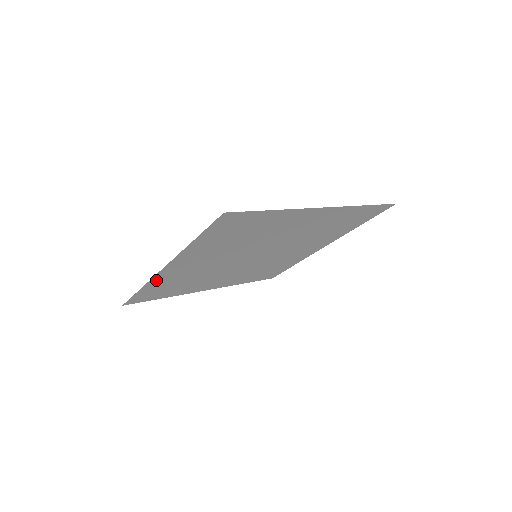
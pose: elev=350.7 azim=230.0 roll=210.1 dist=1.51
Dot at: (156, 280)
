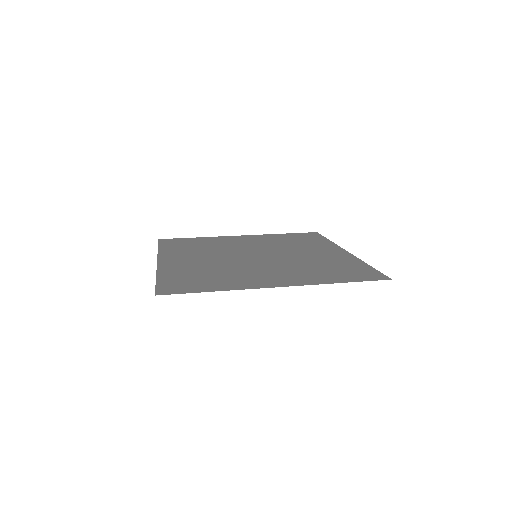
Dot at: (165, 253)
